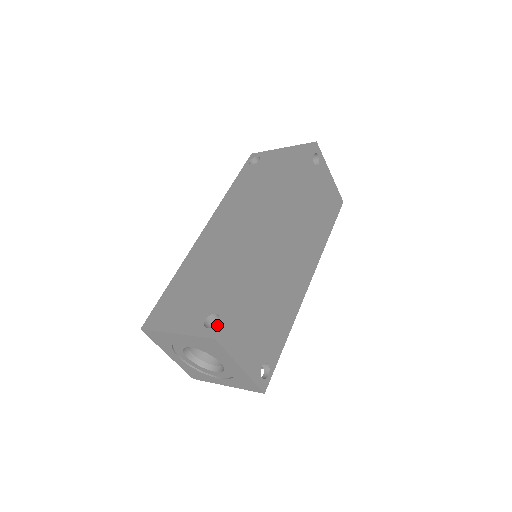
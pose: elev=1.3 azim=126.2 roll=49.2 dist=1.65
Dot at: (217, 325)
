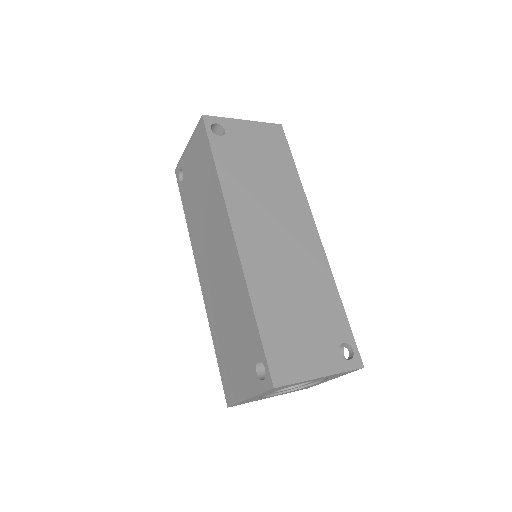
Dot at: (266, 373)
